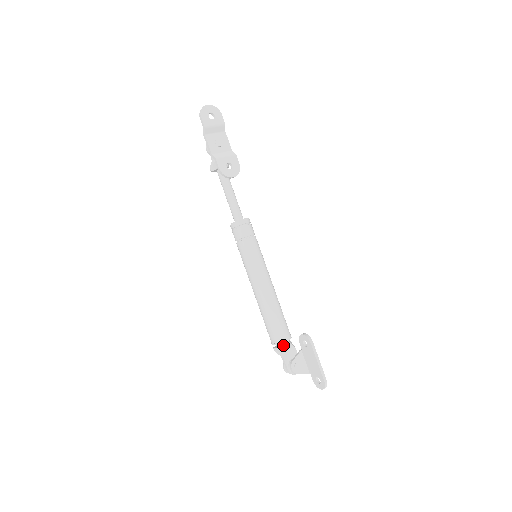
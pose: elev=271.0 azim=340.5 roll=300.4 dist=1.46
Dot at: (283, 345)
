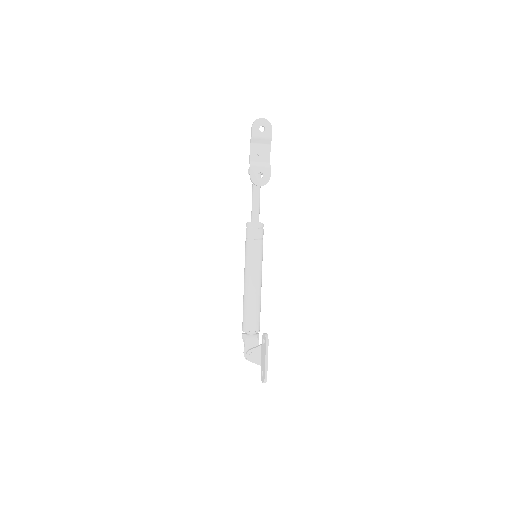
Dot at: (249, 334)
